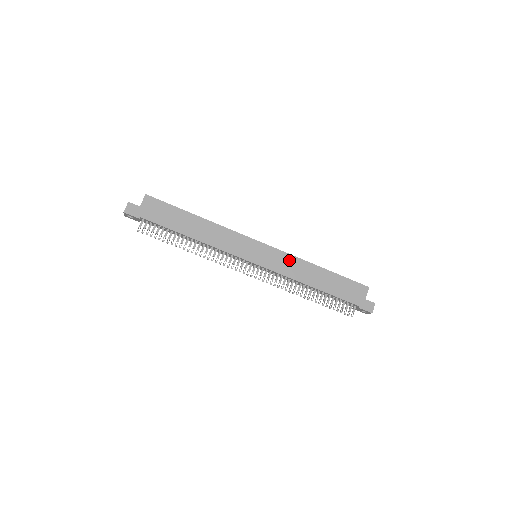
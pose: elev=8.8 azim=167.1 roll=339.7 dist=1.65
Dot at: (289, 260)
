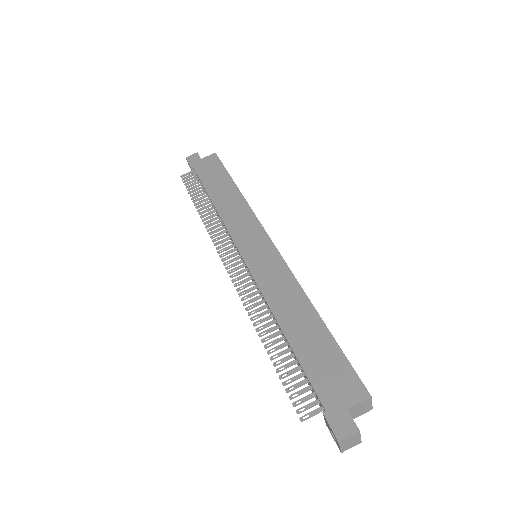
Dot at: (283, 277)
